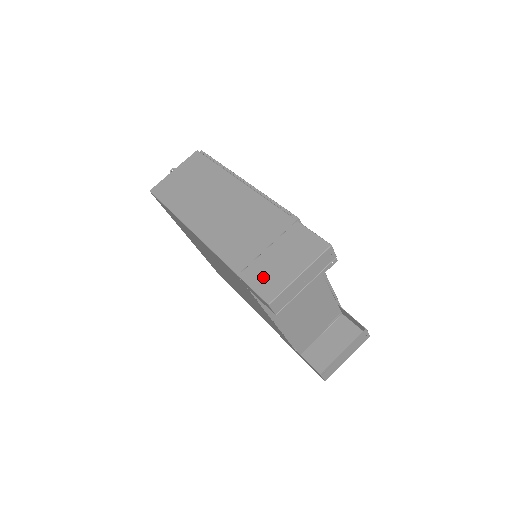
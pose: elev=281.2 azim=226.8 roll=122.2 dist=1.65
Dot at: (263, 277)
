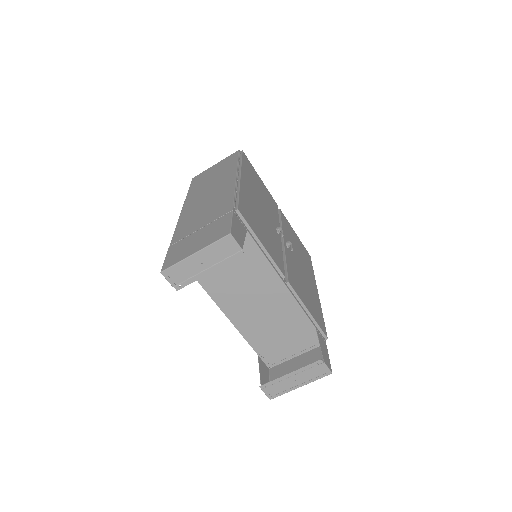
Dot at: (177, 251)
